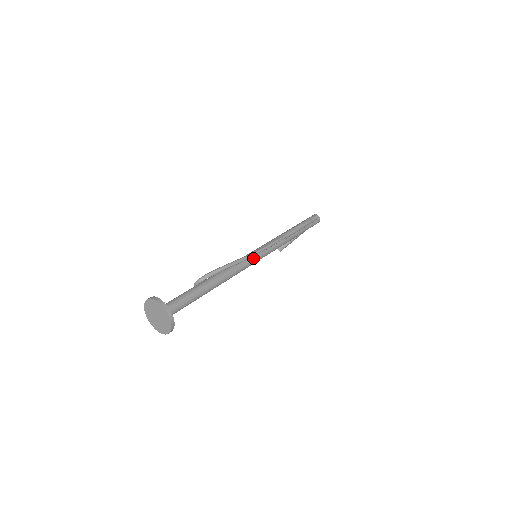
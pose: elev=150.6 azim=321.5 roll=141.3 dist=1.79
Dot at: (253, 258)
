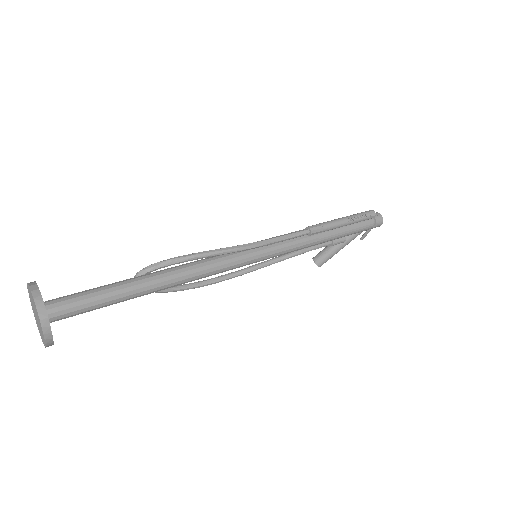
Dot at: (244, 255)
